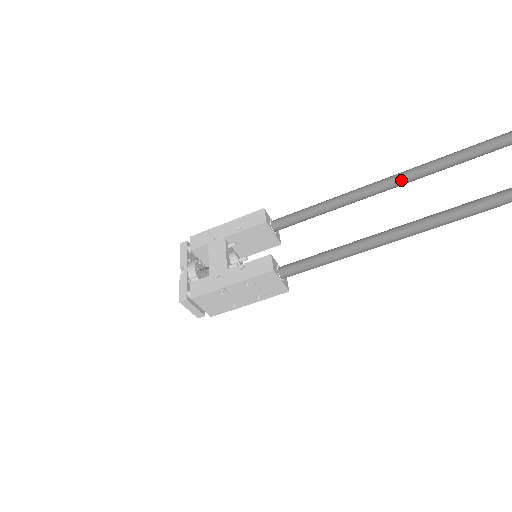
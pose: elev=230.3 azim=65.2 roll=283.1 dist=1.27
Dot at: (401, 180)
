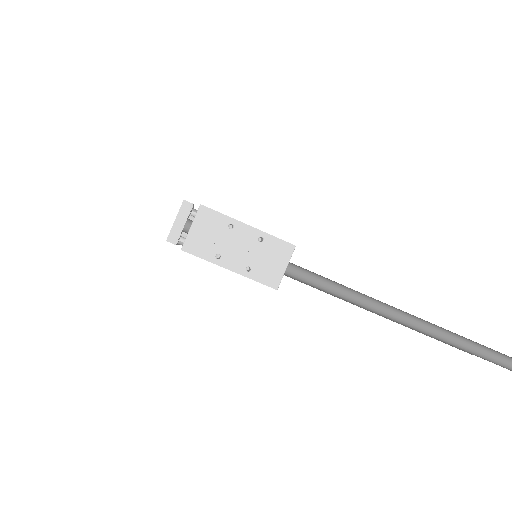
Dot at: occluded
